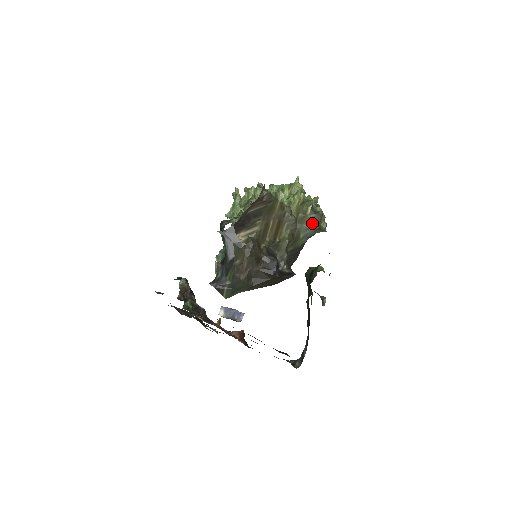
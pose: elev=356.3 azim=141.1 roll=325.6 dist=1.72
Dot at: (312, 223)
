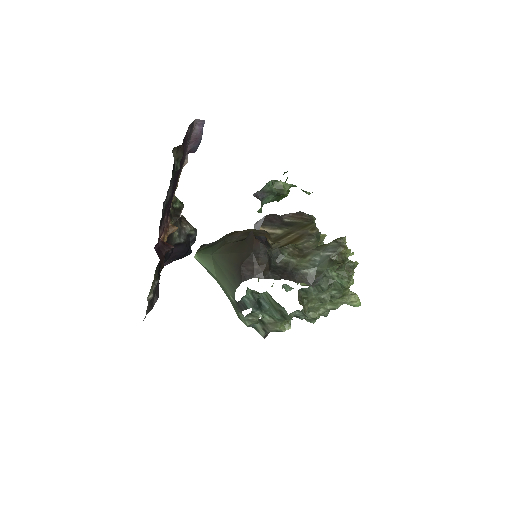
Dot at: (328, 251)
